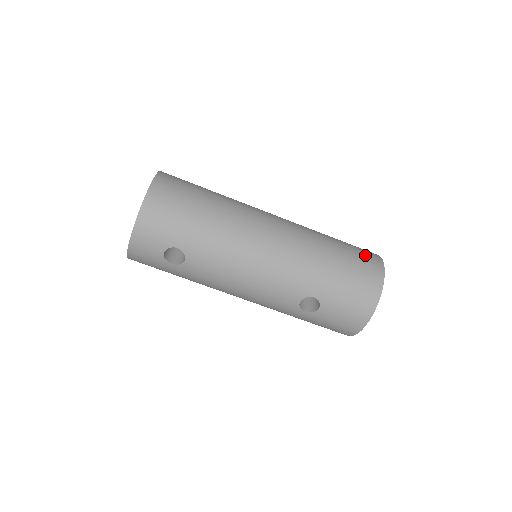
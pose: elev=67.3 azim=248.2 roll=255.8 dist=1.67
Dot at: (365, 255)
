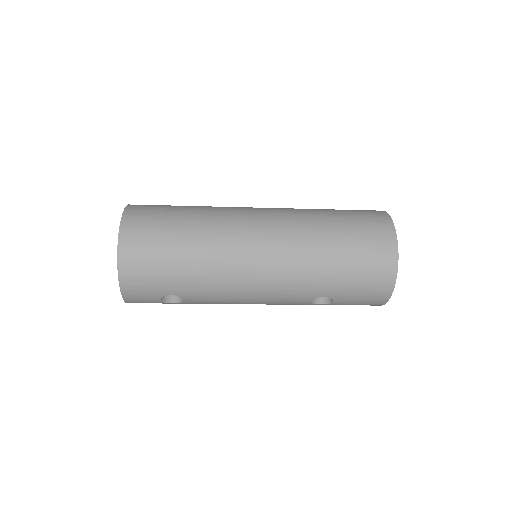
Dot at: (373, 232)
